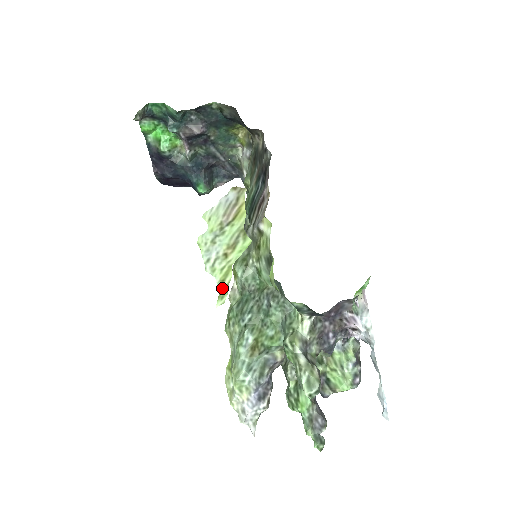
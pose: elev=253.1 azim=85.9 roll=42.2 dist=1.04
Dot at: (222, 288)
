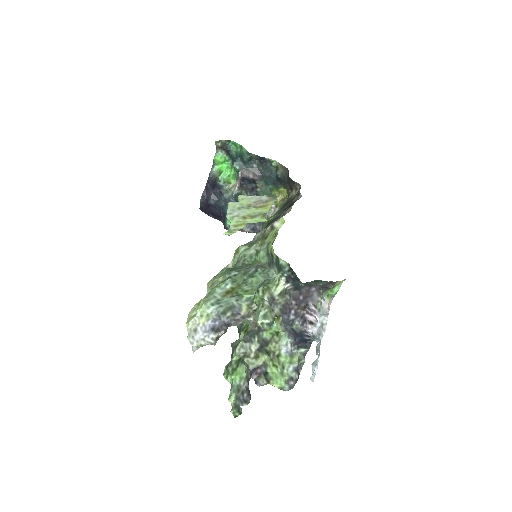
Dot at: (233, 229)
